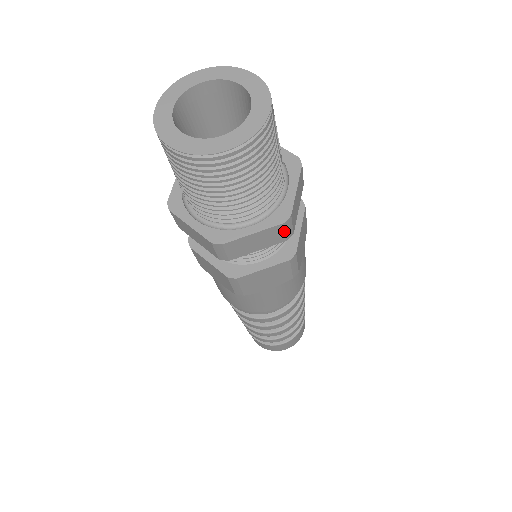
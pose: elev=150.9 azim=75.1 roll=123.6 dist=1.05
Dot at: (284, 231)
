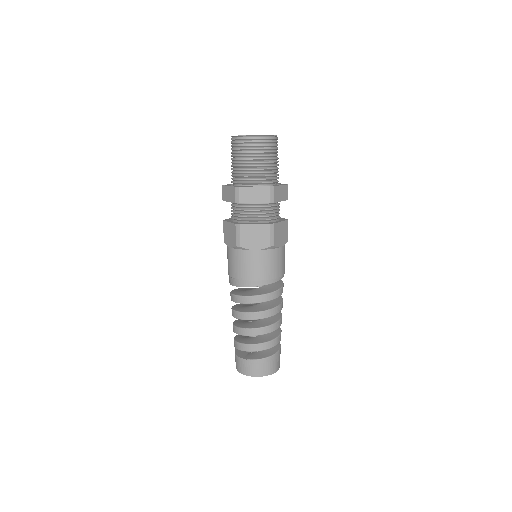
Dot at: (269, 194)
